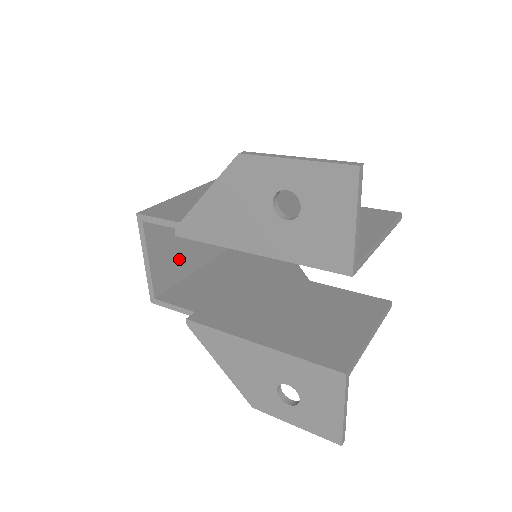
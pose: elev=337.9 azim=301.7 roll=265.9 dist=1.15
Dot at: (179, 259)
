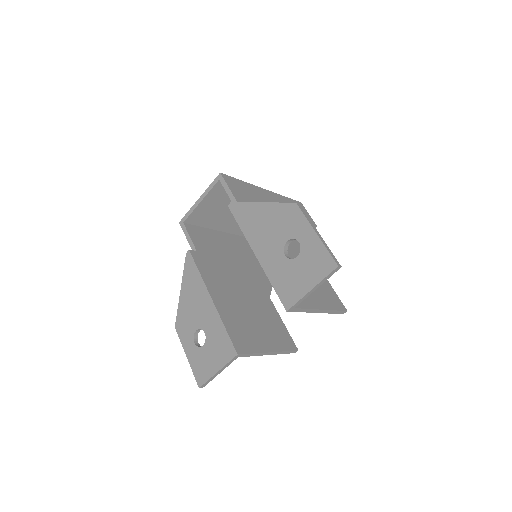
Dot at: (216, 216)
